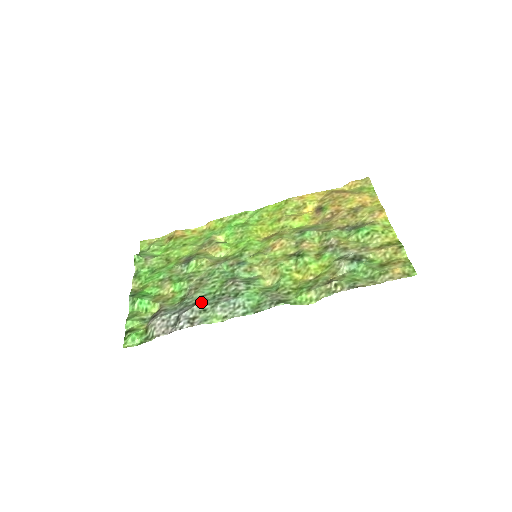
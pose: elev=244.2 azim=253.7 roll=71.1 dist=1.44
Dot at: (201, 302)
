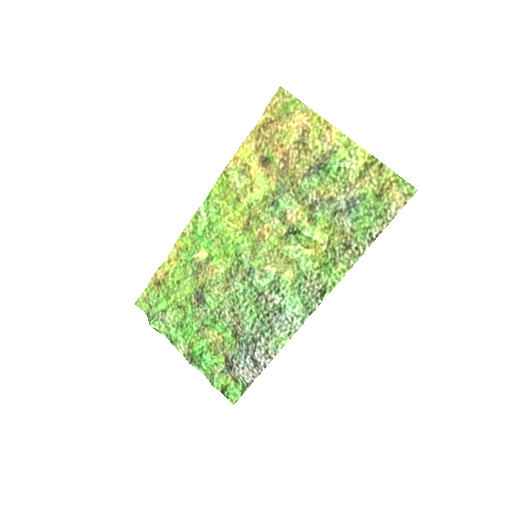
Dot at: (257, 334)
